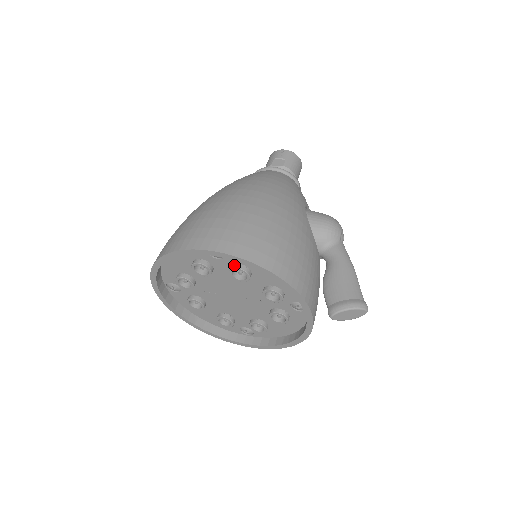
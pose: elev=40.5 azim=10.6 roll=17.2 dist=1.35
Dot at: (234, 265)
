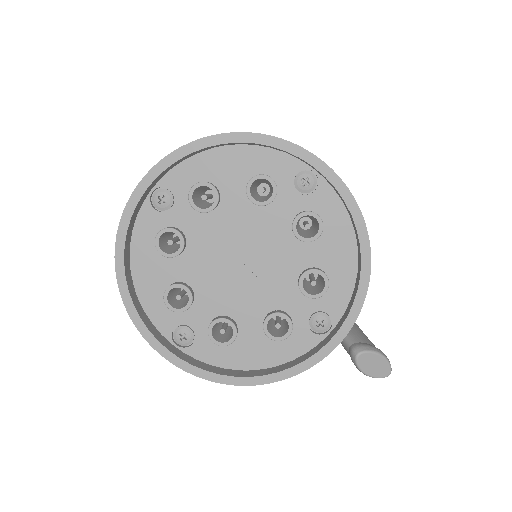
Dot at: (312, 211)
